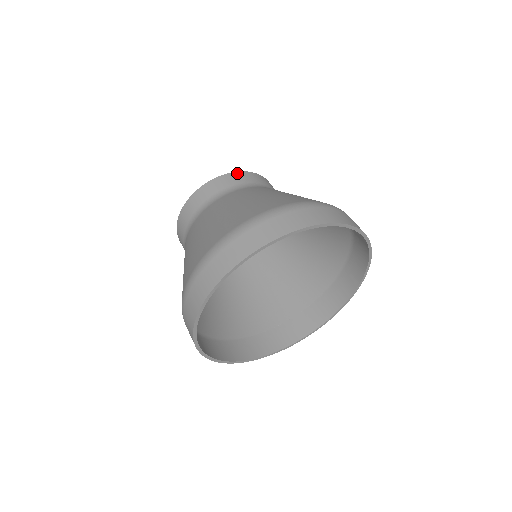
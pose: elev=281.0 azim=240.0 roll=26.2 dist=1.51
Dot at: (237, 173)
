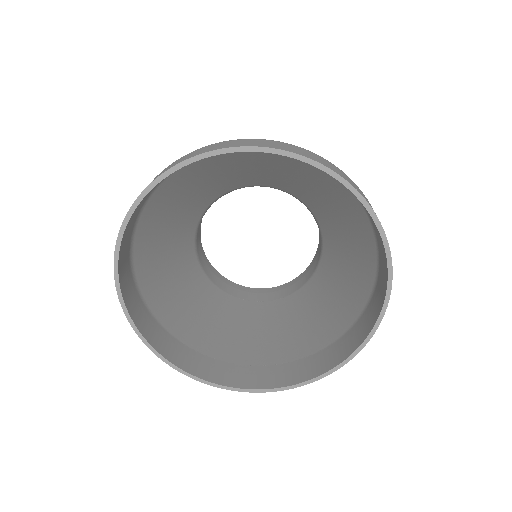
Dot at: occluded
